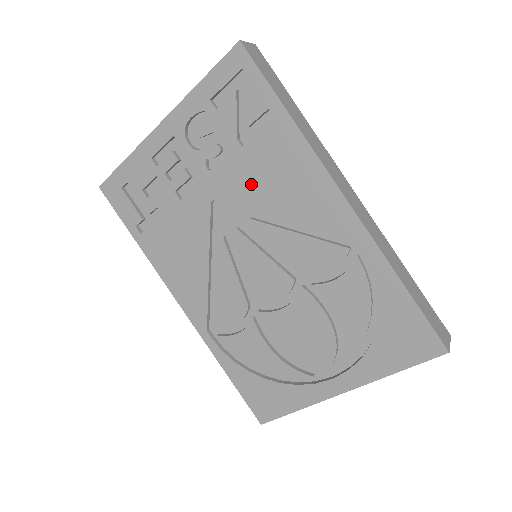
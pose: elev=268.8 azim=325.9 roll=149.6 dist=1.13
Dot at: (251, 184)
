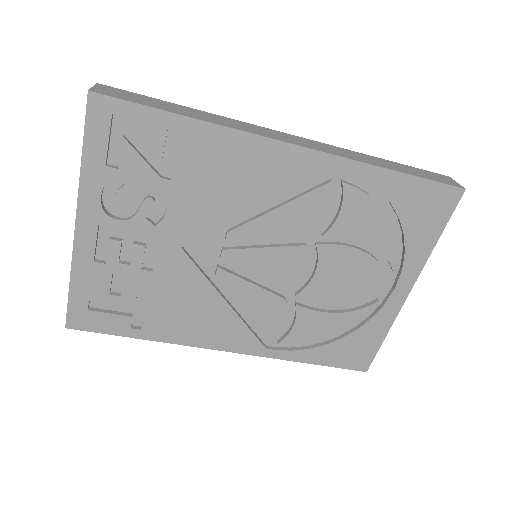
Dot at: (206, 204)
